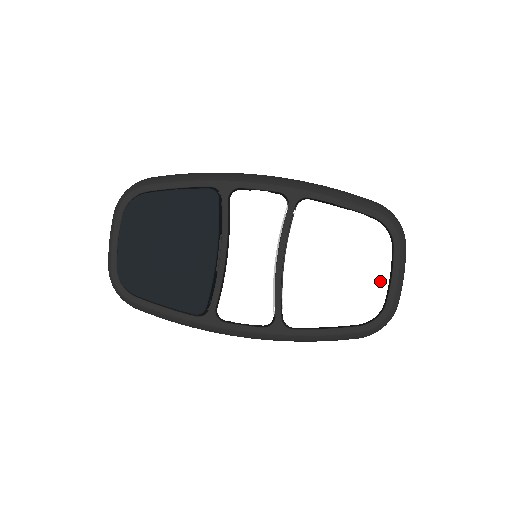
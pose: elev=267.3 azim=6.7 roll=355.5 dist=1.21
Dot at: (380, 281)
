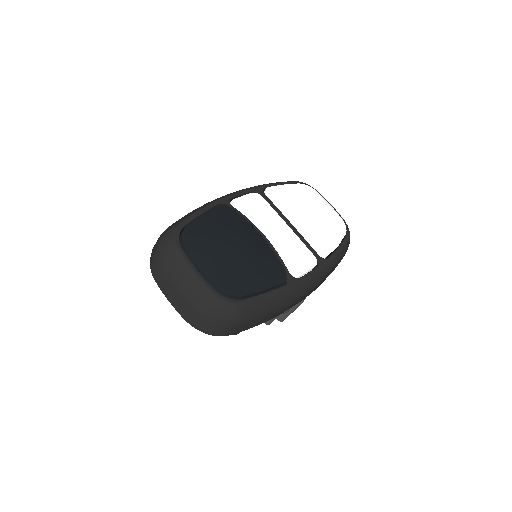
Dot at: (331, 208)
